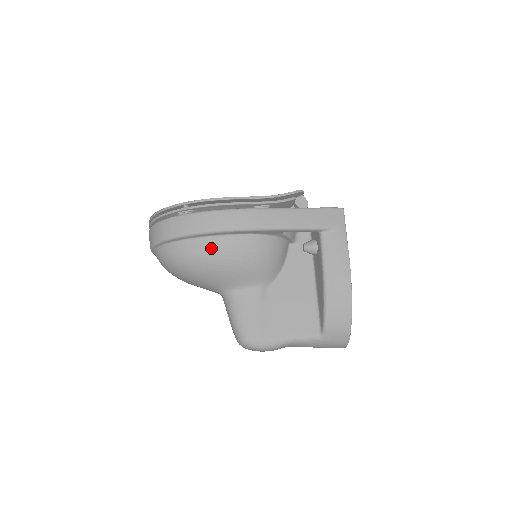
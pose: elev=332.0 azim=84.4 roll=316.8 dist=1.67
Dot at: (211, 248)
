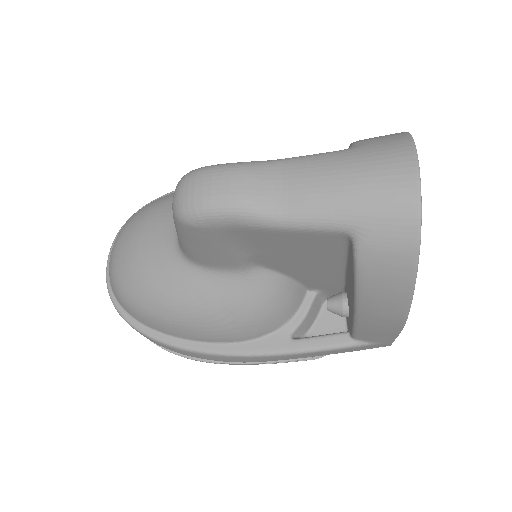
Dot at: occluded
